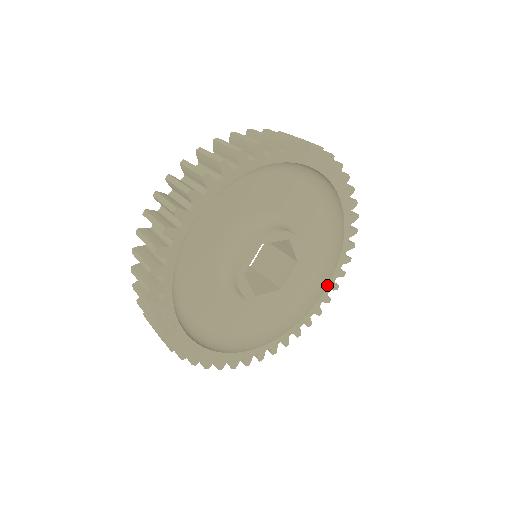
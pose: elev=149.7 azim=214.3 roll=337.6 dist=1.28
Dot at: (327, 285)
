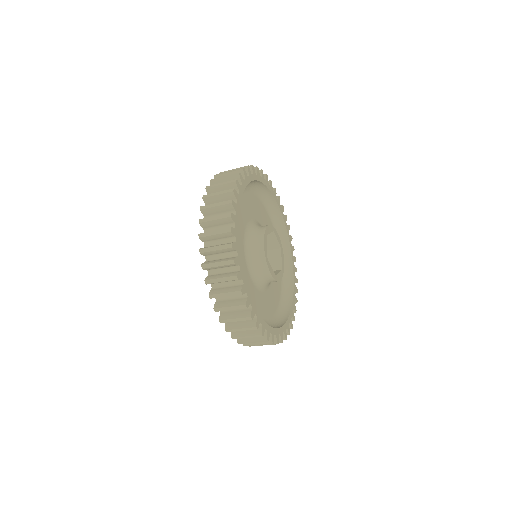
Dot at: (286, 321)
